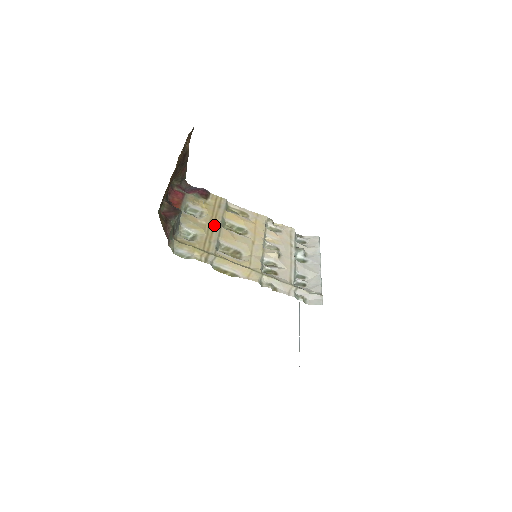
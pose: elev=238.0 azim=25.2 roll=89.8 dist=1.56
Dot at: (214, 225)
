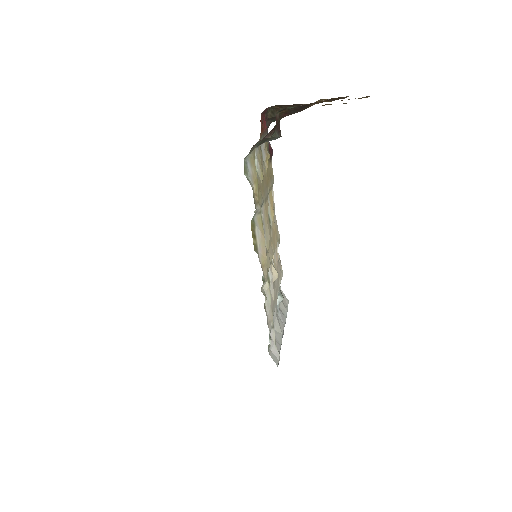
Dot at: (266, 186)
